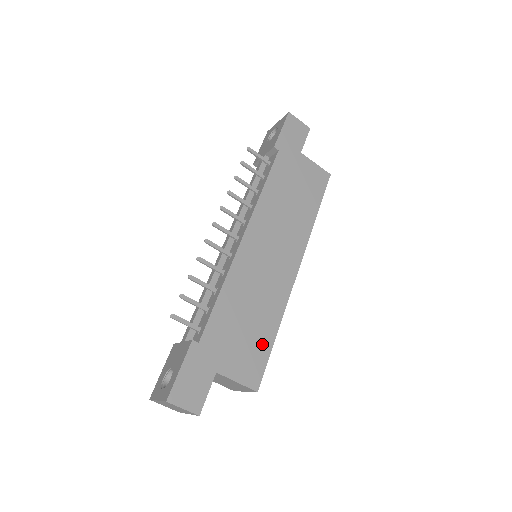
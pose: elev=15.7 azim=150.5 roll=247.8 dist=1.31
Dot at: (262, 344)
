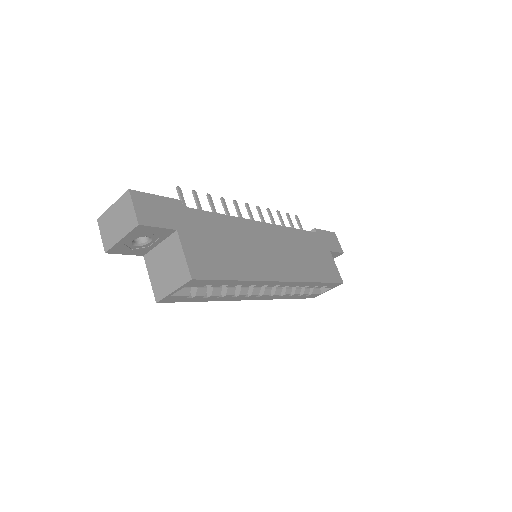
Dot at: (223, 268)
